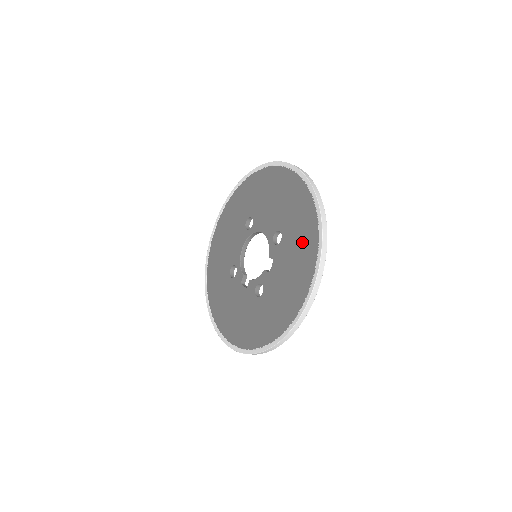
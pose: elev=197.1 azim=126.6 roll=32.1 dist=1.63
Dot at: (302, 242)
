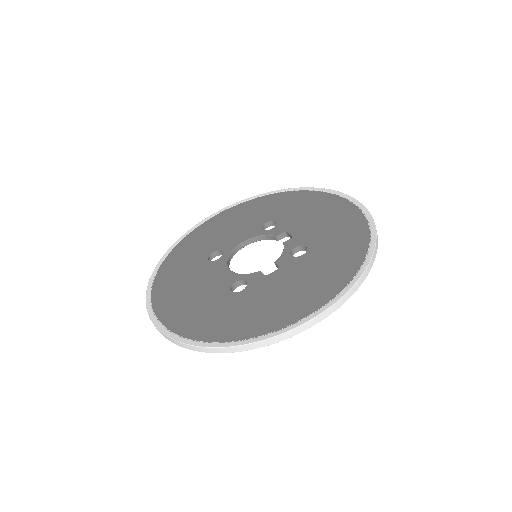
Dot at: (301, 203)
